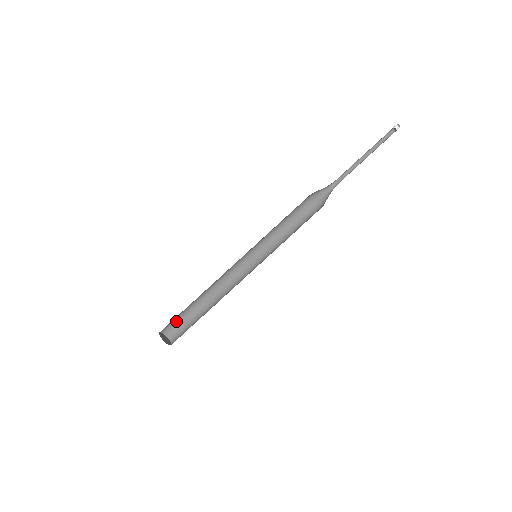
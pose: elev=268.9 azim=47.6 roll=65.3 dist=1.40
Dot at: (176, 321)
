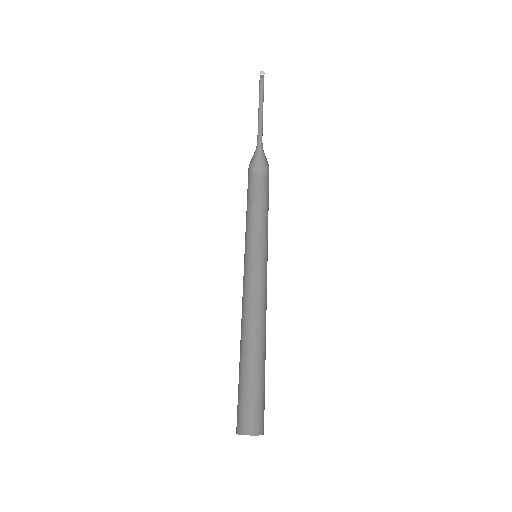
Dot at: occluded
